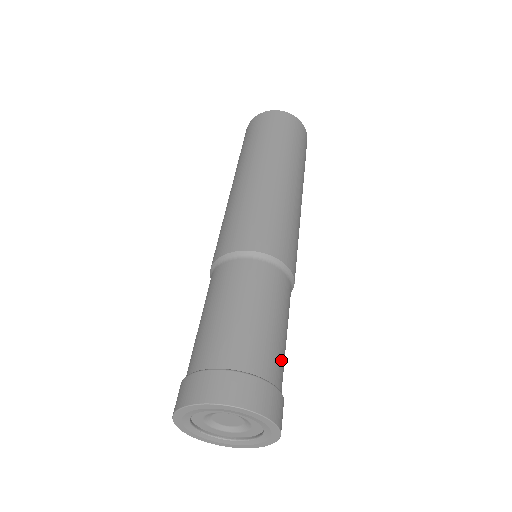
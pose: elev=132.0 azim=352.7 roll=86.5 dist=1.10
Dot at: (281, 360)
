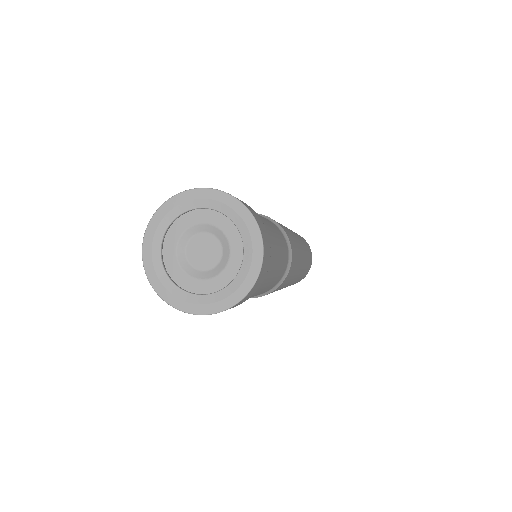
Dot at: occluded
